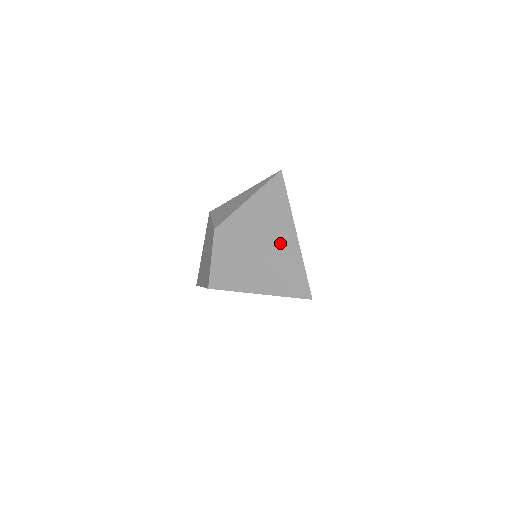
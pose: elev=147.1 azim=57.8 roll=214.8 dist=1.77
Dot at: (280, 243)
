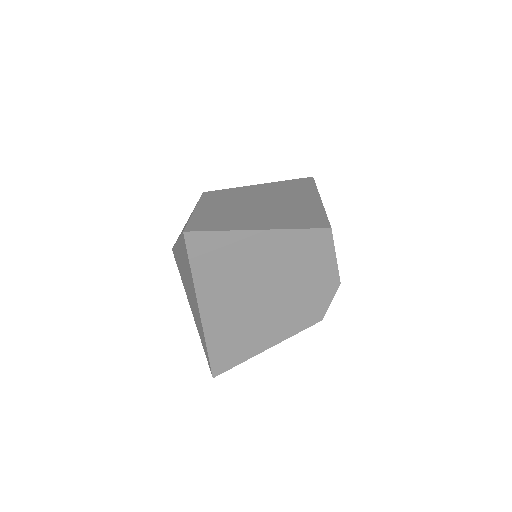
Dot at: (195, 312)
